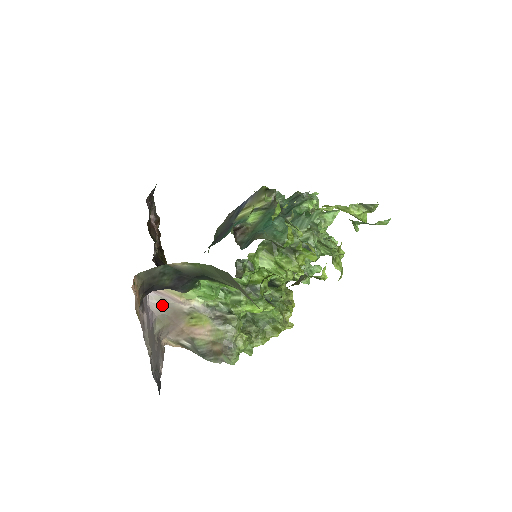
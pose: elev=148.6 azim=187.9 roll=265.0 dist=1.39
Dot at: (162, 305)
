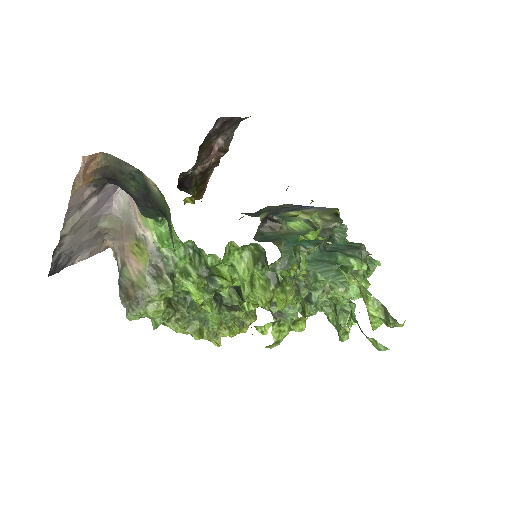
Dot at: (124, 209)
